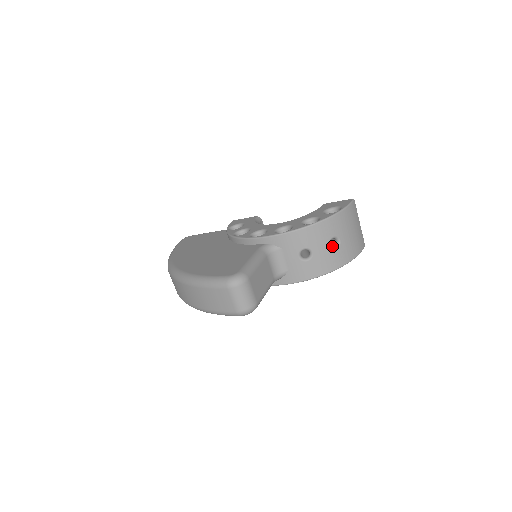
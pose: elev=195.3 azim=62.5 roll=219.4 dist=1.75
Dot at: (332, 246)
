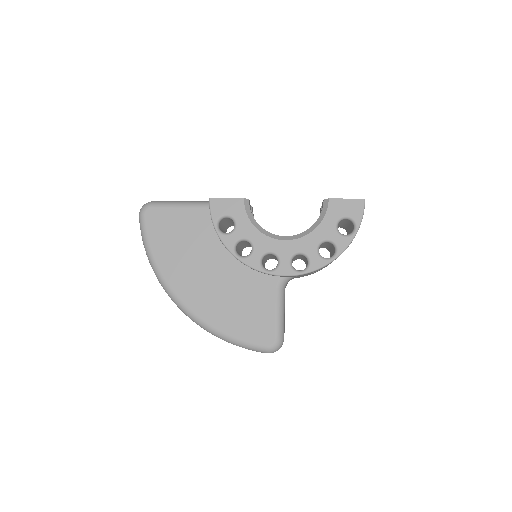
Dot at: occluded
